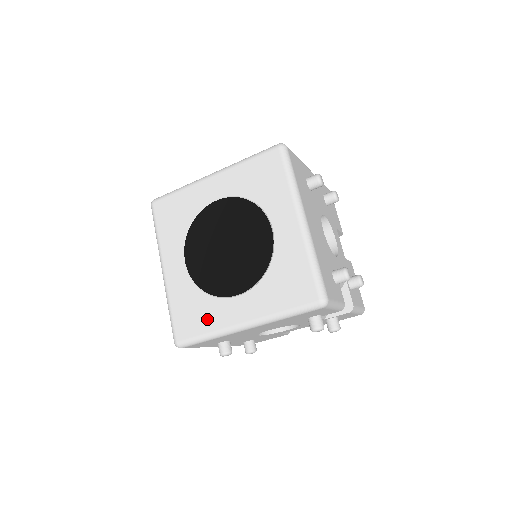
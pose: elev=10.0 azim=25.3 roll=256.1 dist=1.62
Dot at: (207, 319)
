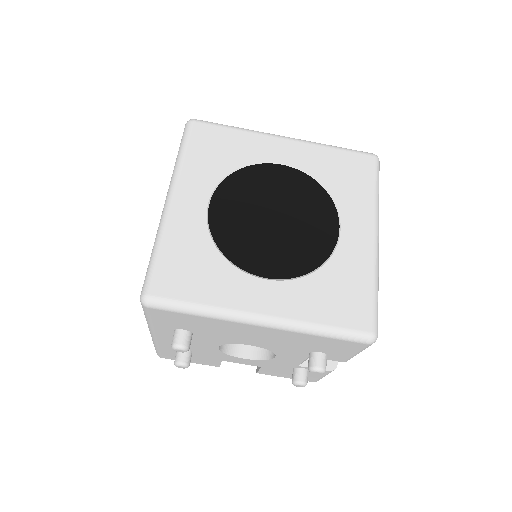
Dot at: (211, 287)
